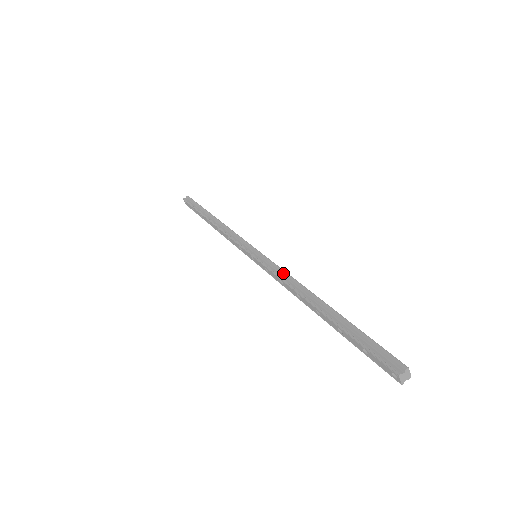
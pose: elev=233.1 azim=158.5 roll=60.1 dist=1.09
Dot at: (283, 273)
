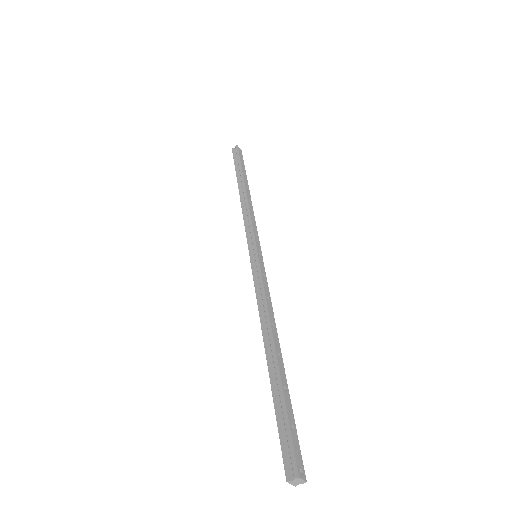
Dot at: (261, 294)
